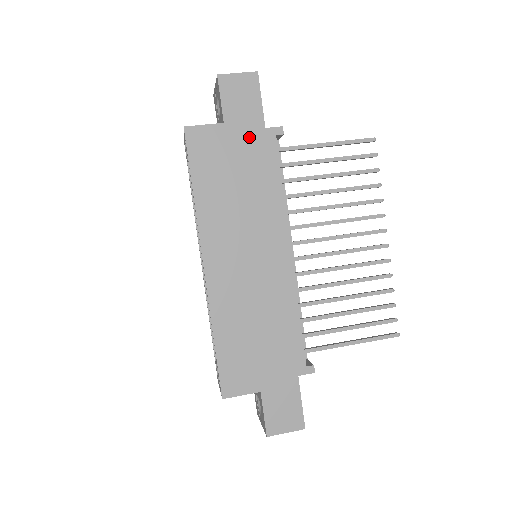
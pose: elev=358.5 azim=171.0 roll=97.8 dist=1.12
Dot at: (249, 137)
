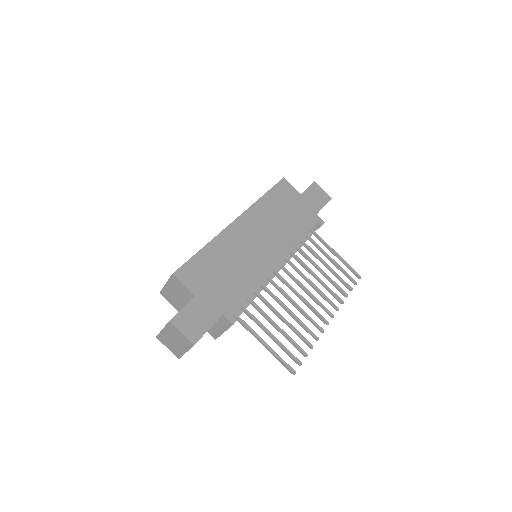
Dot at: (307, 209)
